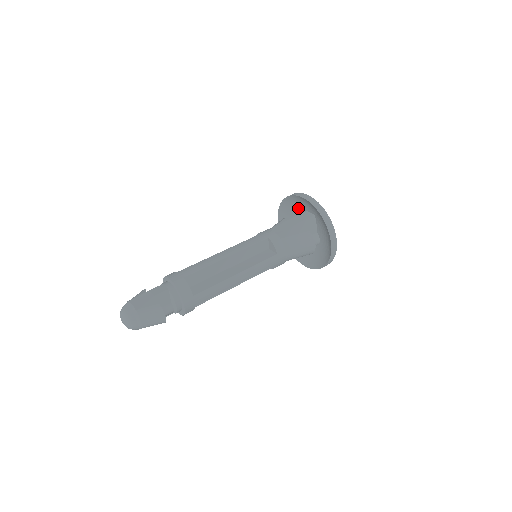
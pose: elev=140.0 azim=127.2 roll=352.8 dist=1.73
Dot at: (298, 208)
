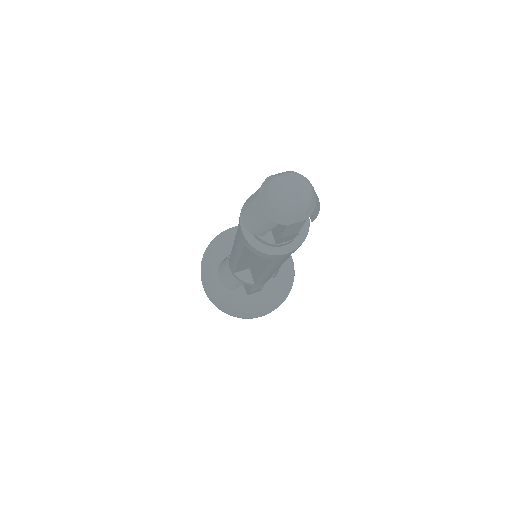
Dot at: (222, 258)
